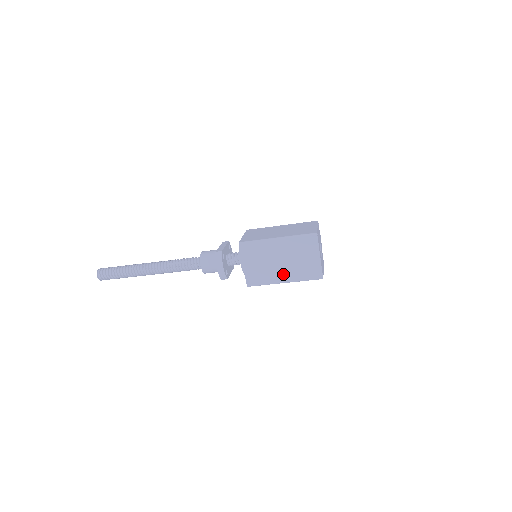
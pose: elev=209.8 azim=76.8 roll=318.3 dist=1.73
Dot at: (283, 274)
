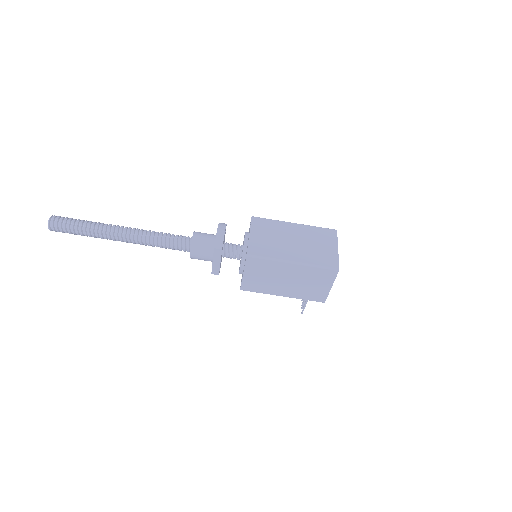
Dot at: (293, 254)
